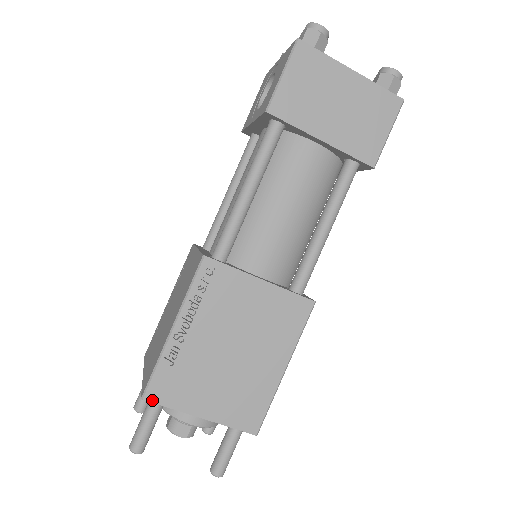
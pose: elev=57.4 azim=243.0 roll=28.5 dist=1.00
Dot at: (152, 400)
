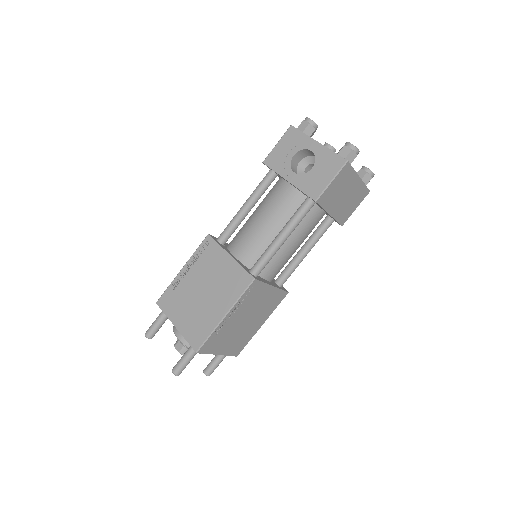
Dot at: (201, 352)
